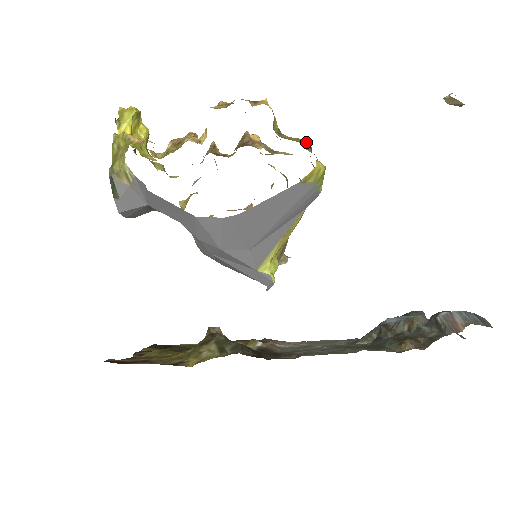
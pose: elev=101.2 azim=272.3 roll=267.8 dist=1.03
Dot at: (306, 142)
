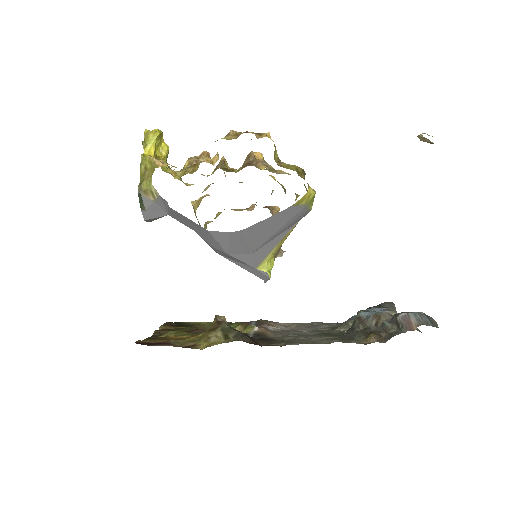
Dot at: (301, 169)
